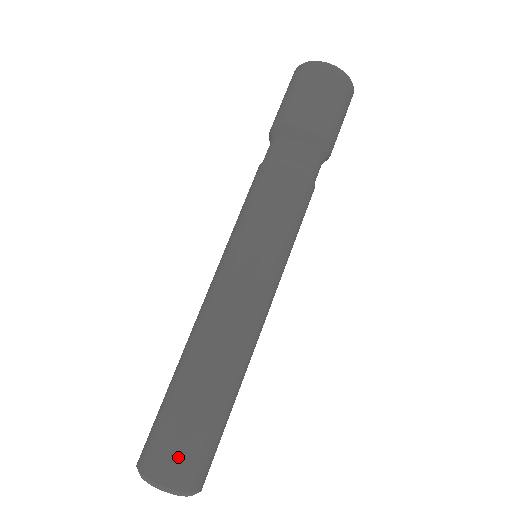
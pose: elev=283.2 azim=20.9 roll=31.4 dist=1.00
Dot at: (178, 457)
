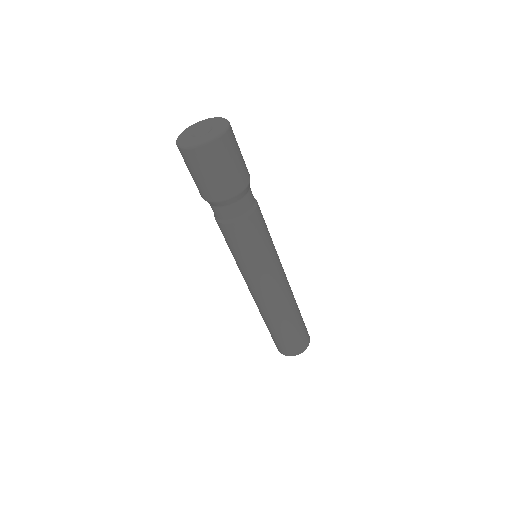
Dot at: (289, 348)
